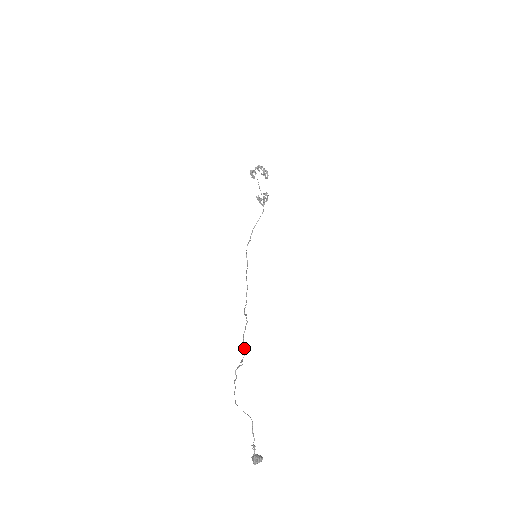
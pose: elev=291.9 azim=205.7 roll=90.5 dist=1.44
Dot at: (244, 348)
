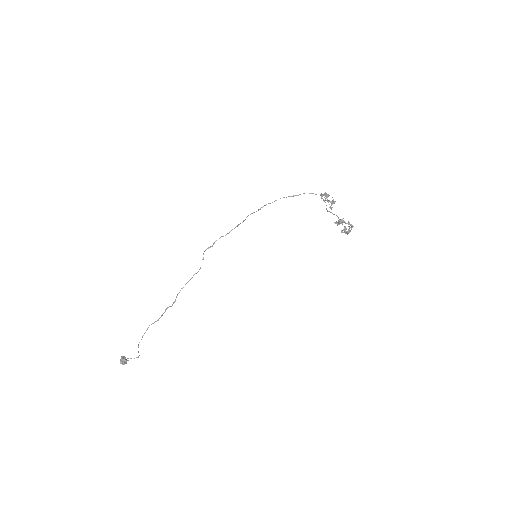
Dot at: occluded
